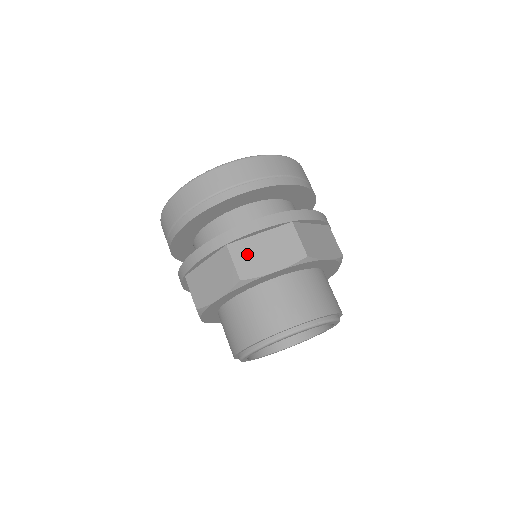
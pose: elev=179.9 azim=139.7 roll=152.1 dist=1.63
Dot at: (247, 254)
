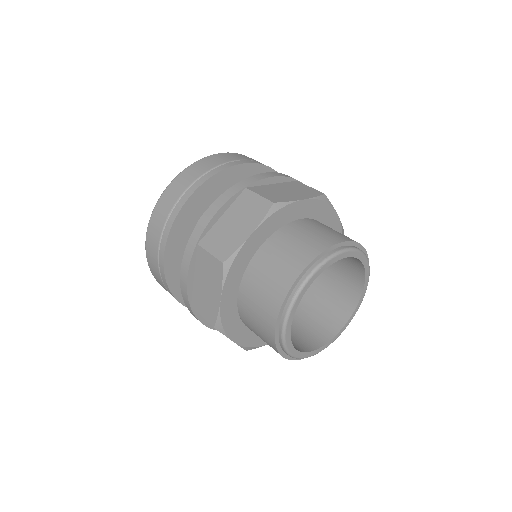
Dot at: (269, 192)
